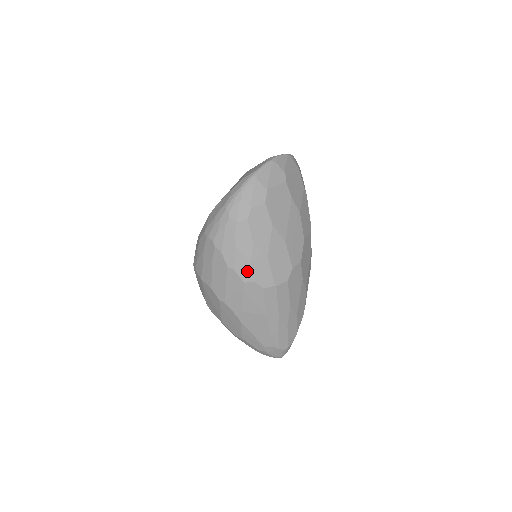
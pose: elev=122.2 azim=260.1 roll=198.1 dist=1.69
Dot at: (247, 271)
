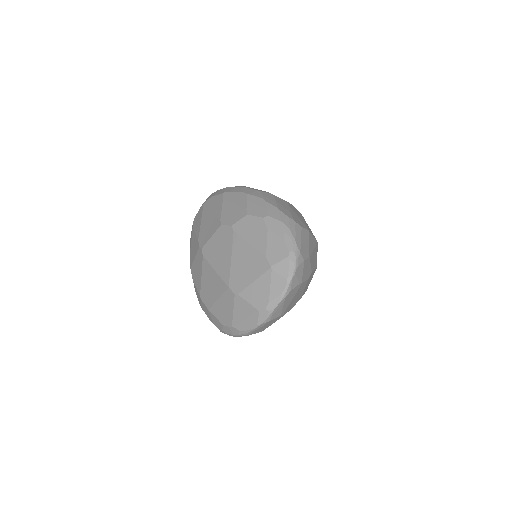
Dot at: occluded
